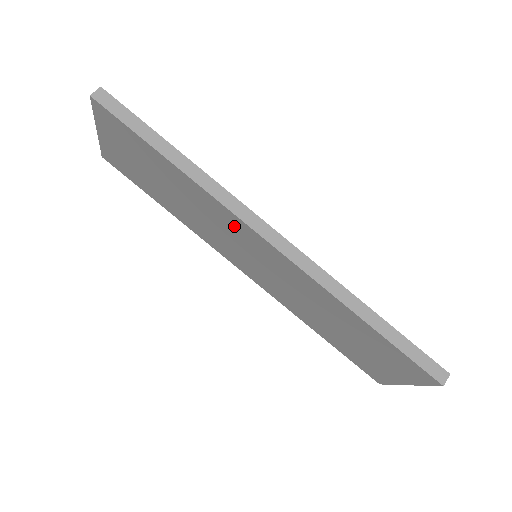
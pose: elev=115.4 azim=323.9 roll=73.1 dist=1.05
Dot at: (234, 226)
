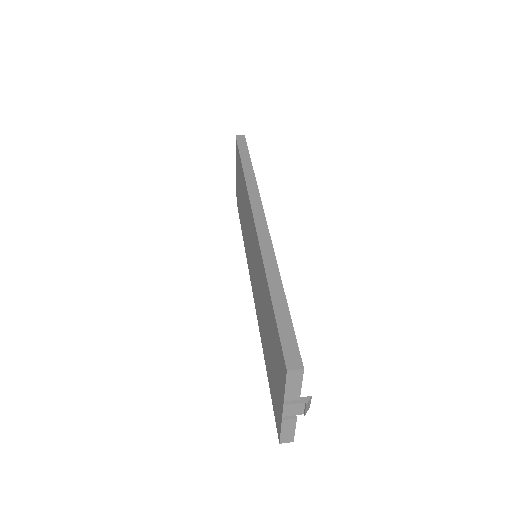
Dot at: (249, 215)
